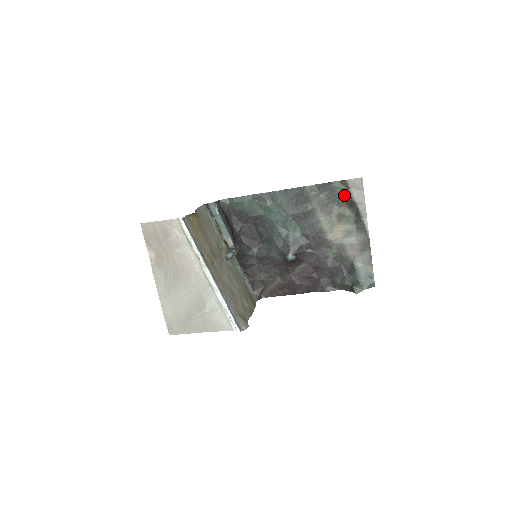
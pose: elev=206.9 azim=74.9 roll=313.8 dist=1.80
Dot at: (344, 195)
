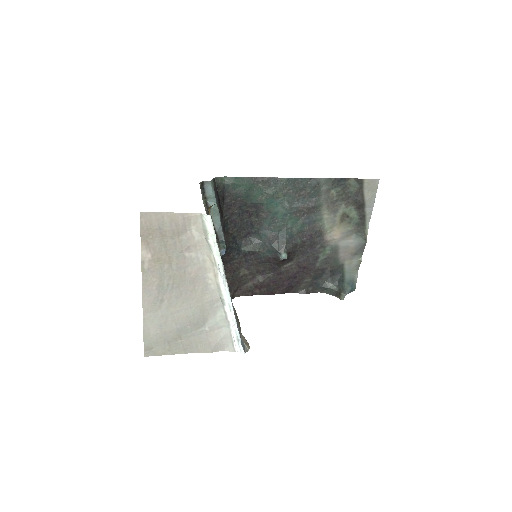
Dot at: (355, 195)
